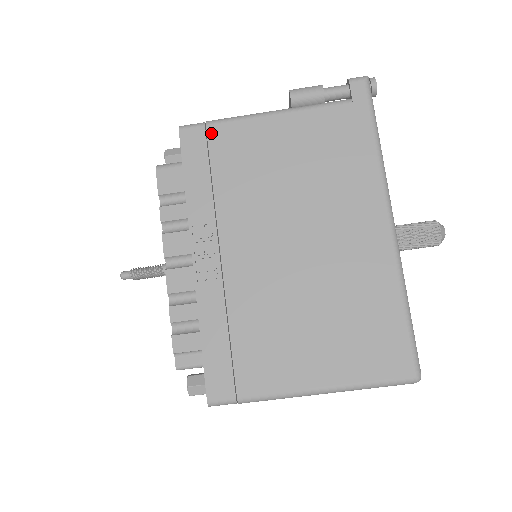
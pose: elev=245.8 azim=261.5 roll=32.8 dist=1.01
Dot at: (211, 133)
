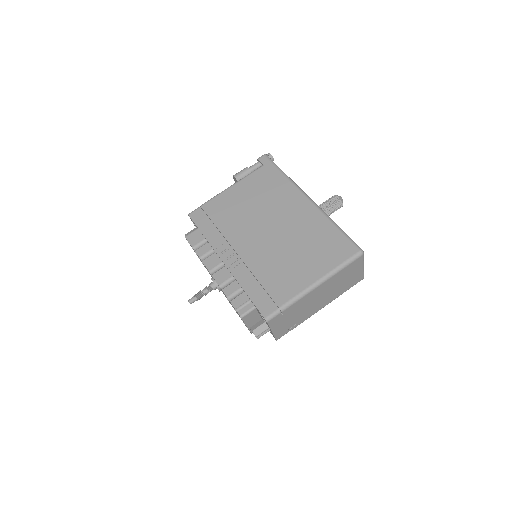
Dot at: (205, 208)
